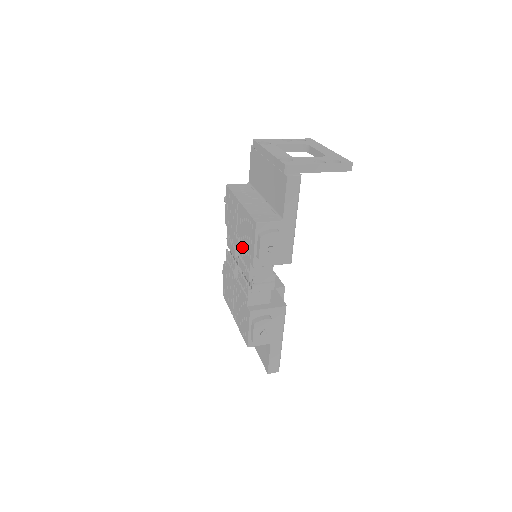
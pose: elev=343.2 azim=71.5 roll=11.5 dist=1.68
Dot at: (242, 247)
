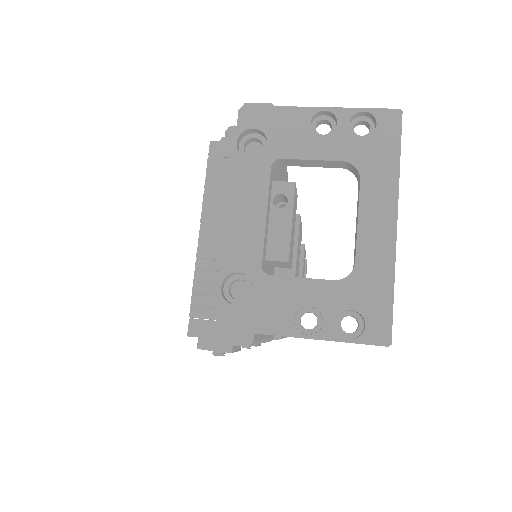
Dot at: occluded
